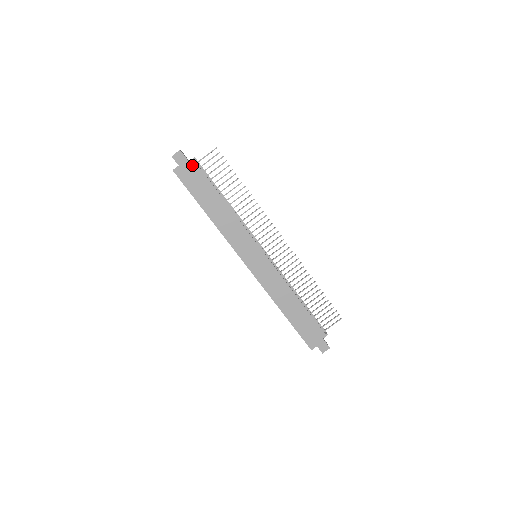
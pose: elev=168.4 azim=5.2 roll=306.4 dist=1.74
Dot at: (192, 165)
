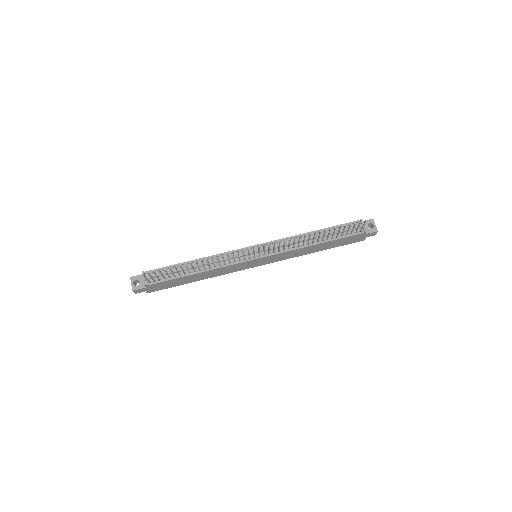
Dot at: (150, 286)
